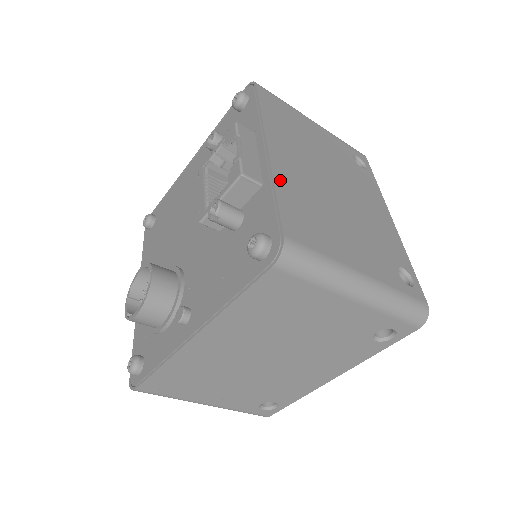
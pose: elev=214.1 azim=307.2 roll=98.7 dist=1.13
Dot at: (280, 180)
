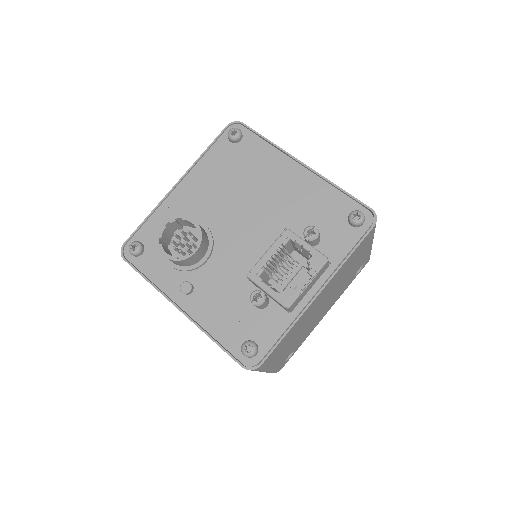
Dot at: (298, 322)
